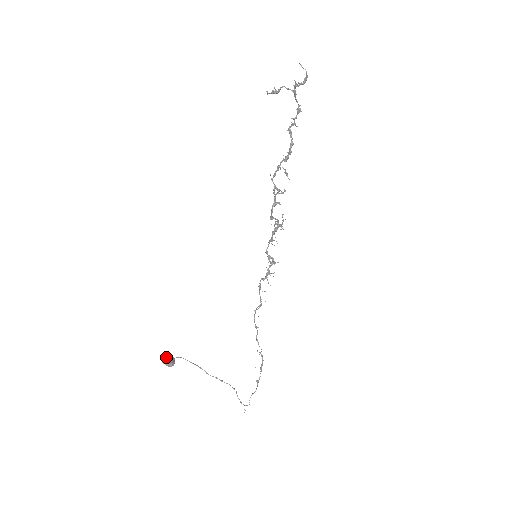
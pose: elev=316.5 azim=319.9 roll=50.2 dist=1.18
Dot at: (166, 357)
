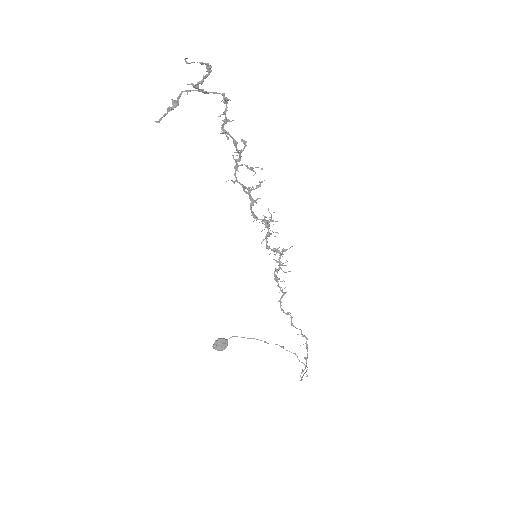
Dot at: (217, 343)
